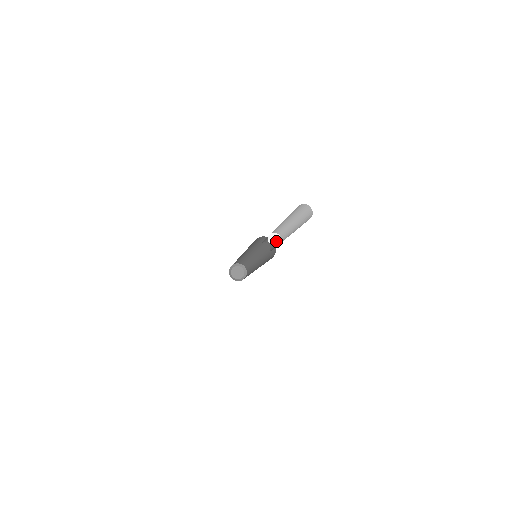
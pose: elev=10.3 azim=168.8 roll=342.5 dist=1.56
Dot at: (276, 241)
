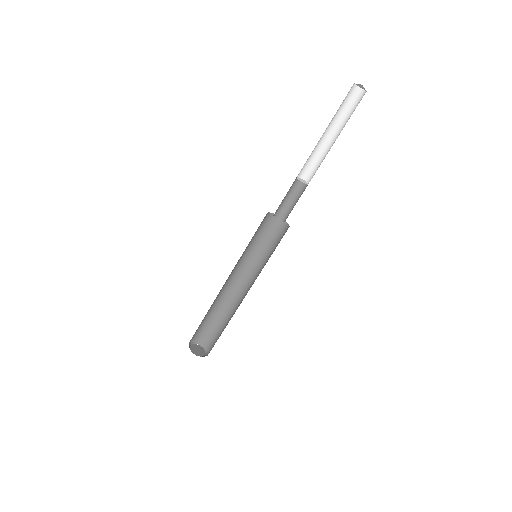
Dot at: (304, 182)
